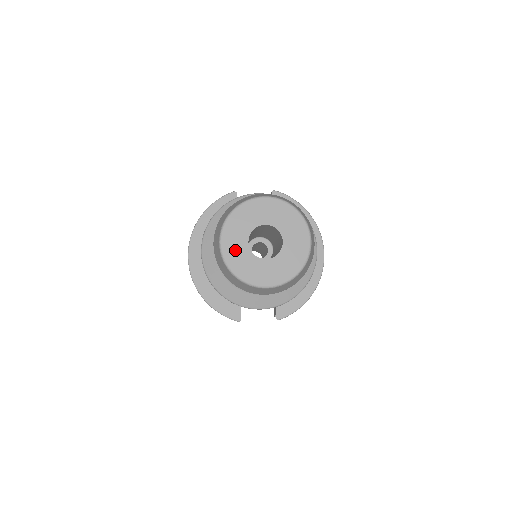
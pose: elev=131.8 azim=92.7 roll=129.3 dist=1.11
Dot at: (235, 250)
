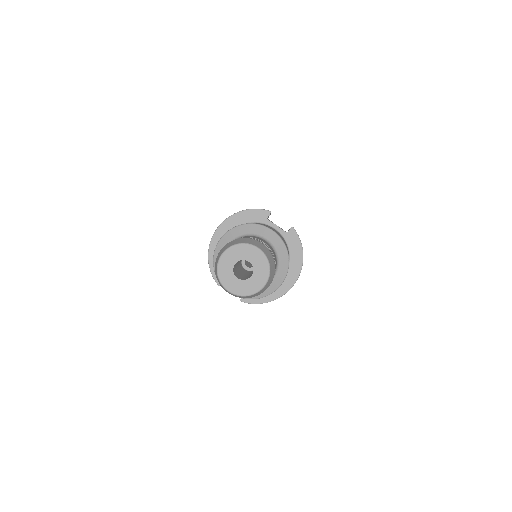
Dot at: (226, 263)
